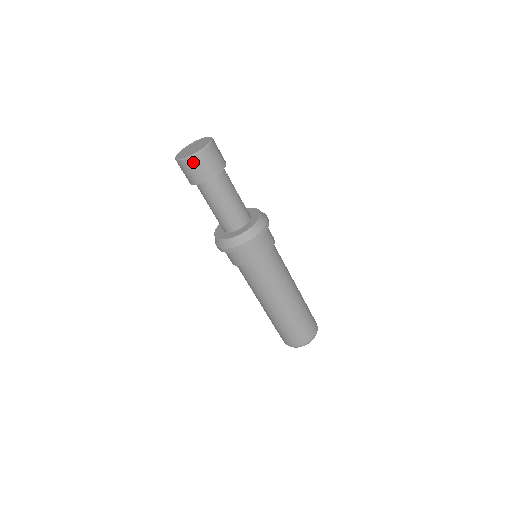
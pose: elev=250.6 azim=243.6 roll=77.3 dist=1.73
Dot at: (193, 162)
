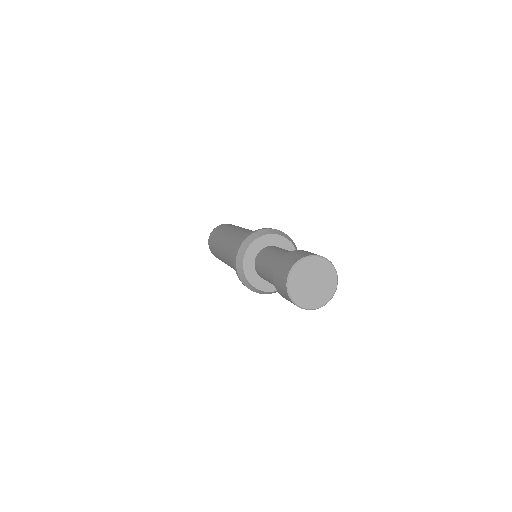
Dot at: (293, 303)
